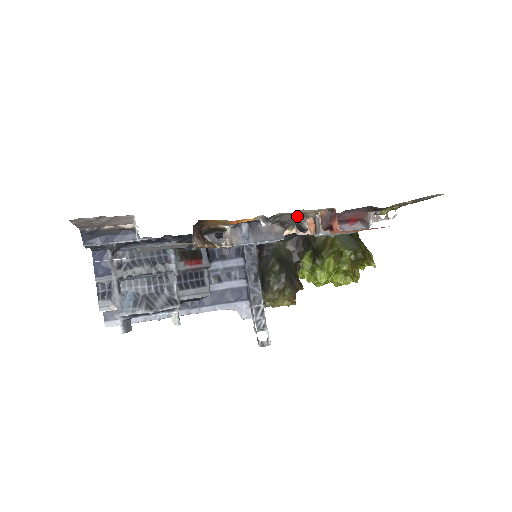
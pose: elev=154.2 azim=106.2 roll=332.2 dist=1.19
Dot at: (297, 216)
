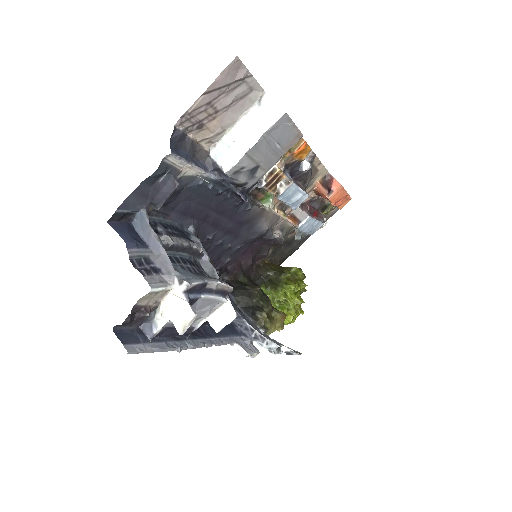
Dot at: (313, 175)
